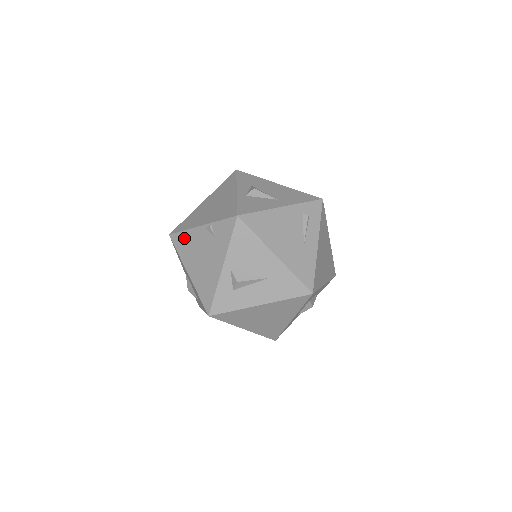
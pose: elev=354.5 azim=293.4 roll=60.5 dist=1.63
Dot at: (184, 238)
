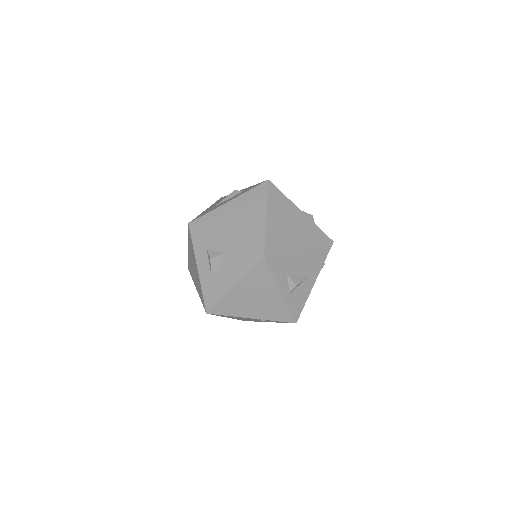
Dot at: occluded
